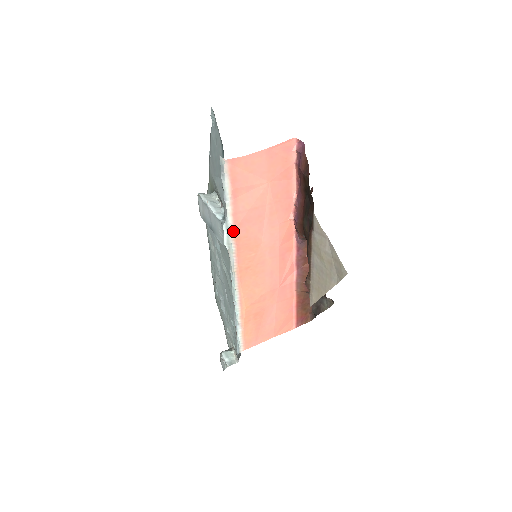
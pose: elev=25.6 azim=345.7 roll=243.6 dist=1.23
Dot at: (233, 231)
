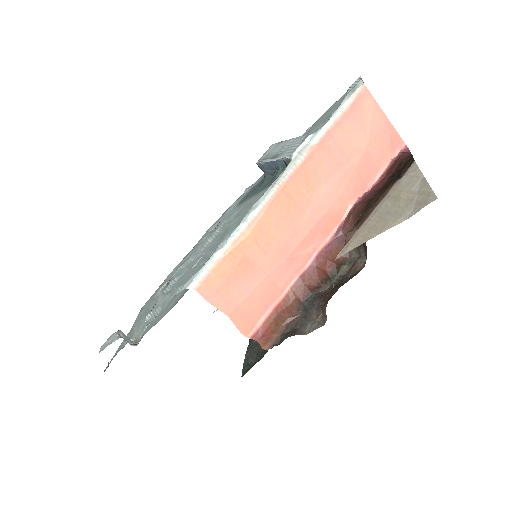
Dot at: (314, 145)
